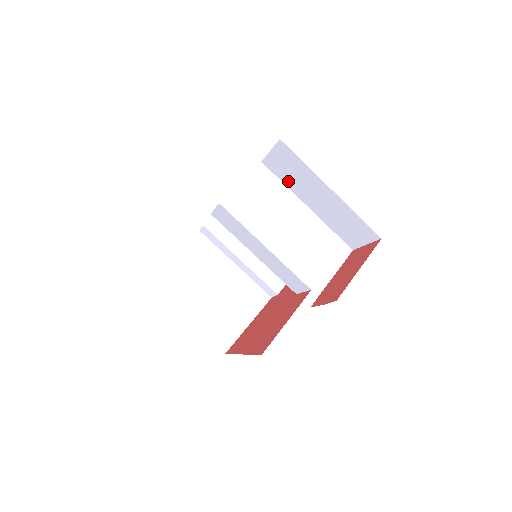
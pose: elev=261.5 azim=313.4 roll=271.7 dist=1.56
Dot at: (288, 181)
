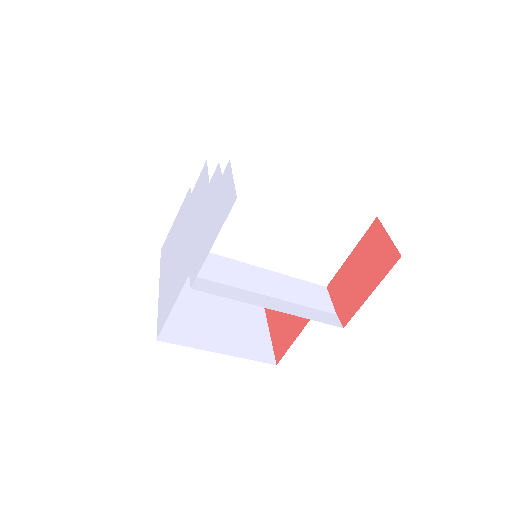
Dot at: occluded
